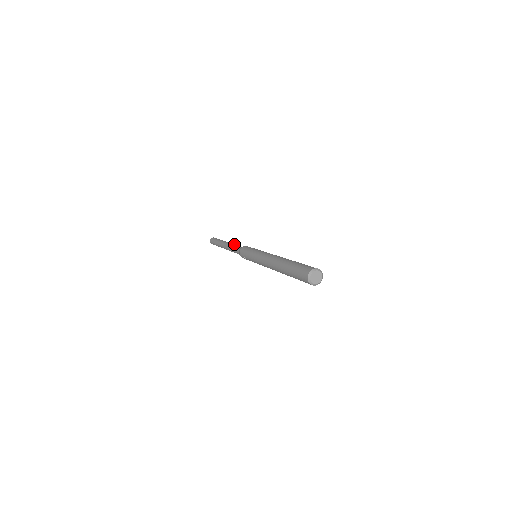
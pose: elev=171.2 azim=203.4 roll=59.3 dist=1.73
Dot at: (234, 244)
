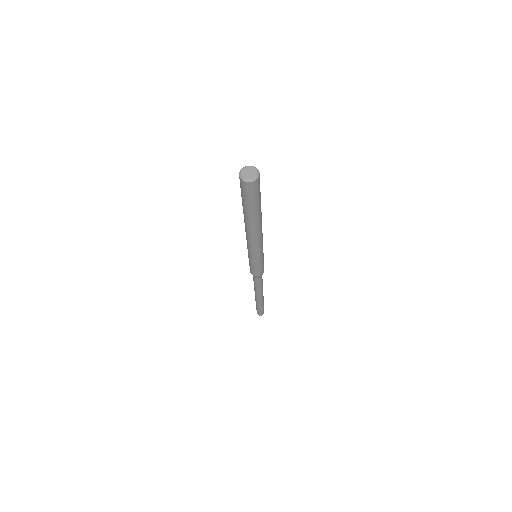
Dot at: occluded
